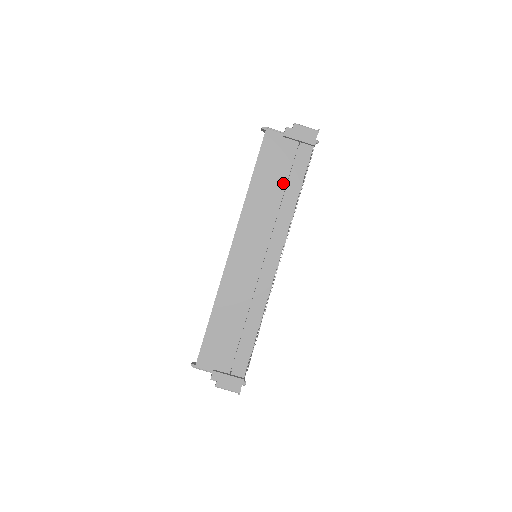
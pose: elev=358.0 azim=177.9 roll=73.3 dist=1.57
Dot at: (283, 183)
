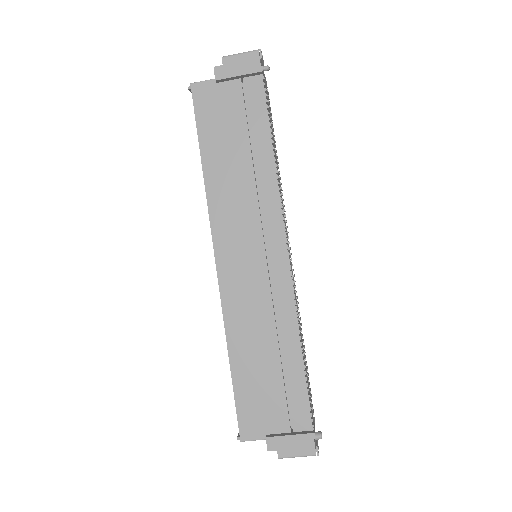
Dot at: (244, 142)
